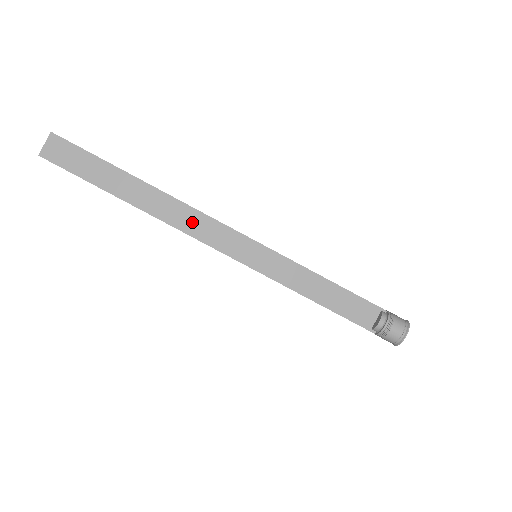
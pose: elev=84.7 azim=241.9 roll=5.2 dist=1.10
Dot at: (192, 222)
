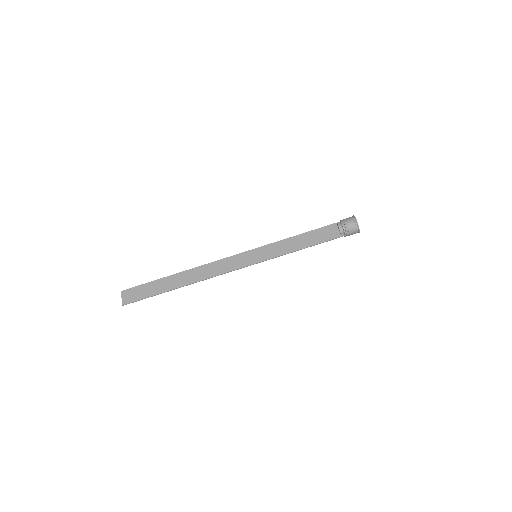
Dot at: (214, 269)
